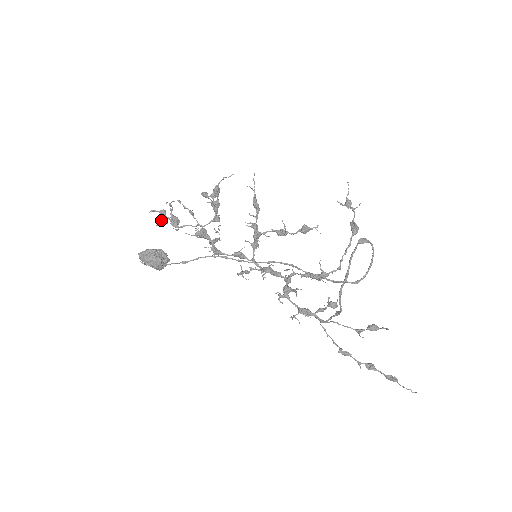
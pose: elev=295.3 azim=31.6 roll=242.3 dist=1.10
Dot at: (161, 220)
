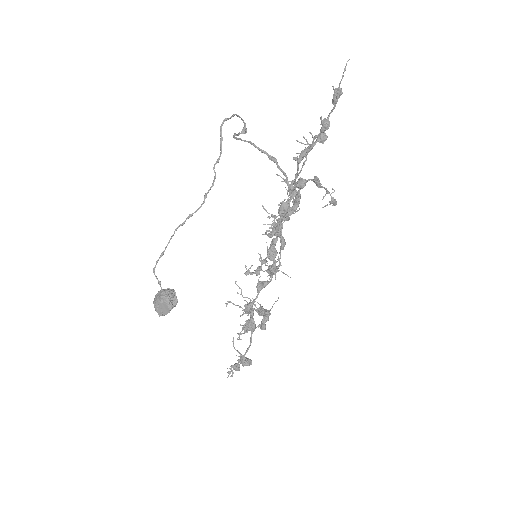
Dot at: (231, 366)
